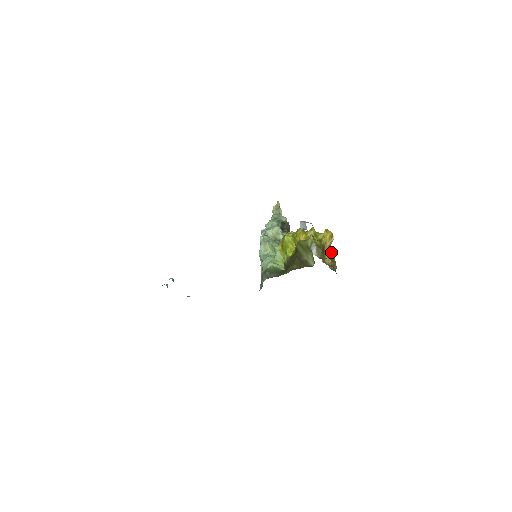
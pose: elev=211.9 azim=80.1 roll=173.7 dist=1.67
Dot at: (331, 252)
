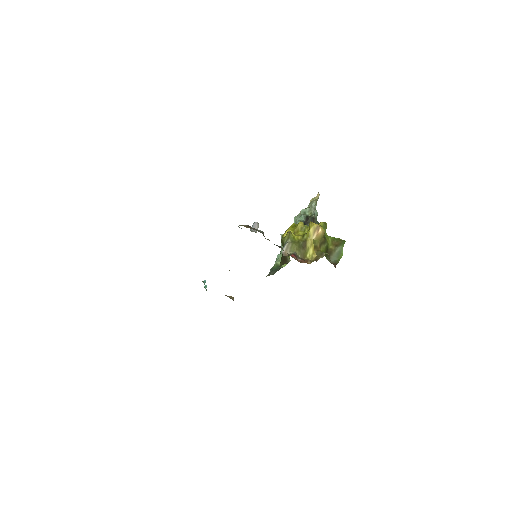
Dot at: (340, 243)
